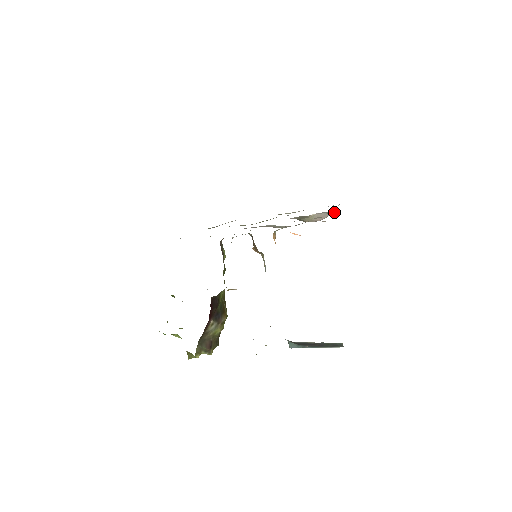
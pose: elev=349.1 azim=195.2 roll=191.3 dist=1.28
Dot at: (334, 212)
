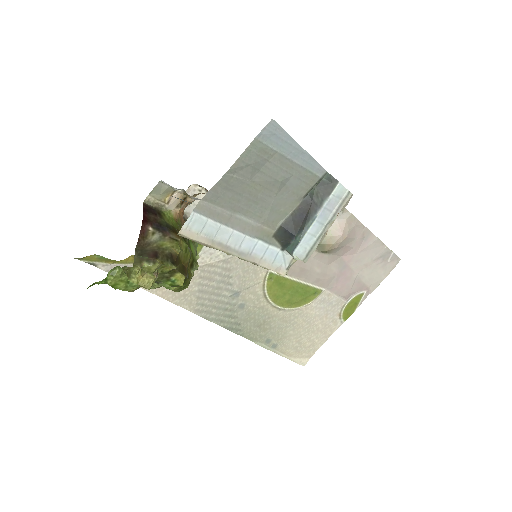
Dot at: (346, 212)
